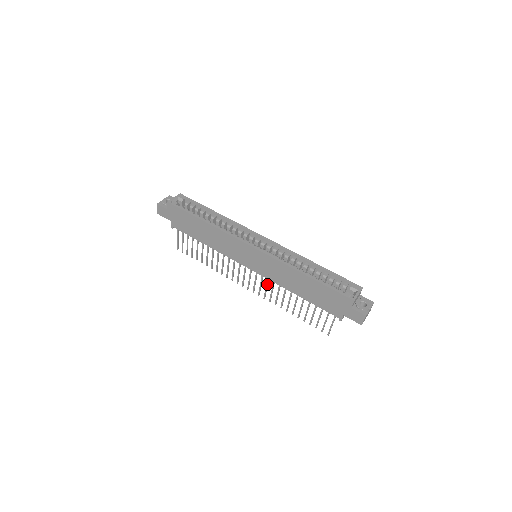
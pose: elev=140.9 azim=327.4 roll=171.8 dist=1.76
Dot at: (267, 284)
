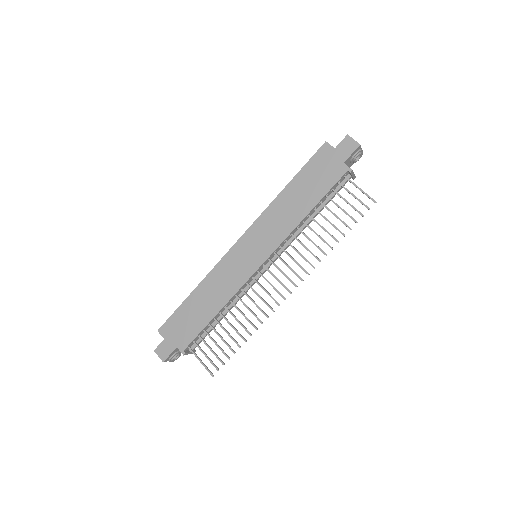
Dot at: (288, 255)
